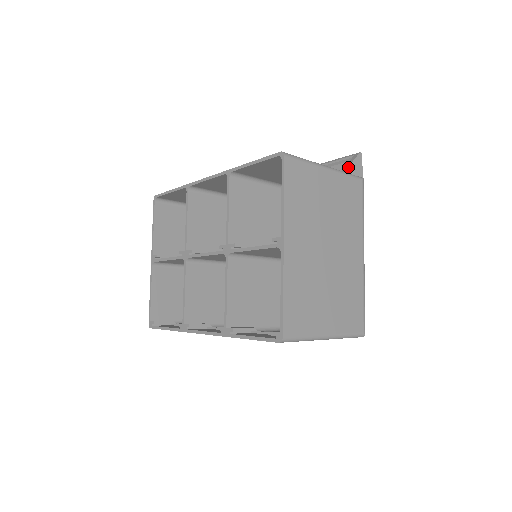
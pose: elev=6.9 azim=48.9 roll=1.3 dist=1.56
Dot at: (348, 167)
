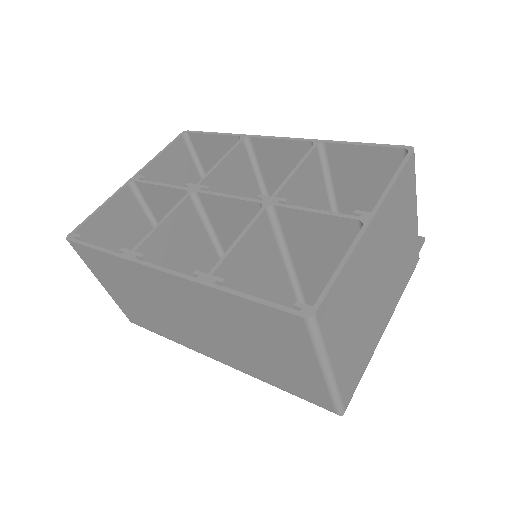
Dot at: occluded
